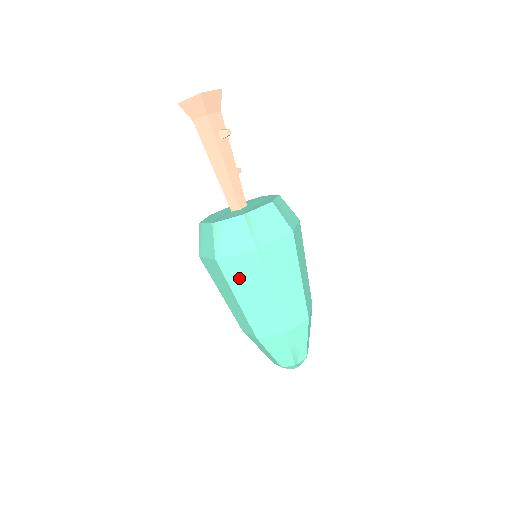
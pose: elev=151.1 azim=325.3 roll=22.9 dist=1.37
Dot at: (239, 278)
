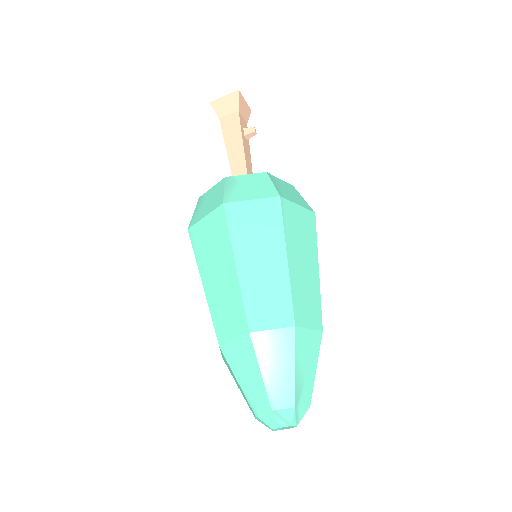
Dot at: (247, 232)
